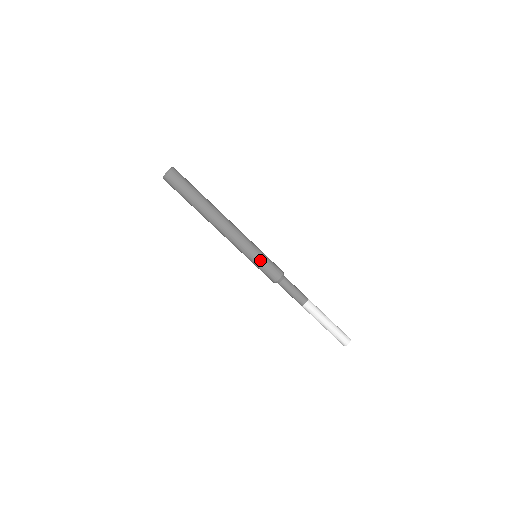
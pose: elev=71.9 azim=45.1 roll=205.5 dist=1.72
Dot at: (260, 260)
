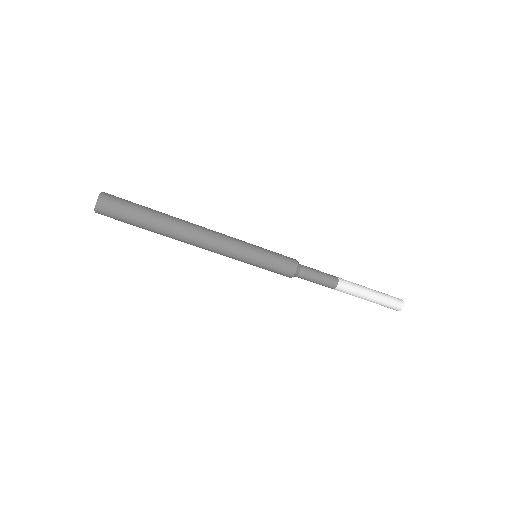
Dot at: (264, 258)
